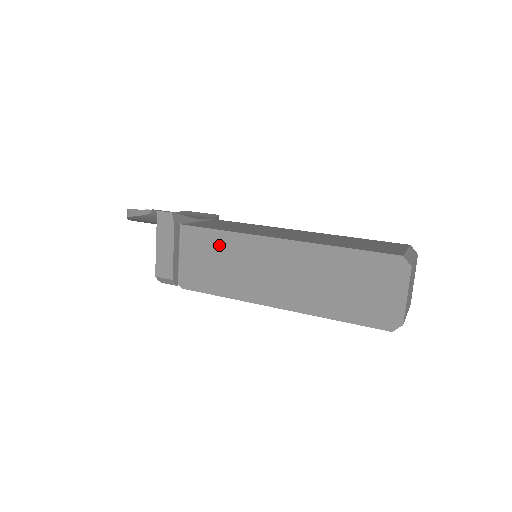
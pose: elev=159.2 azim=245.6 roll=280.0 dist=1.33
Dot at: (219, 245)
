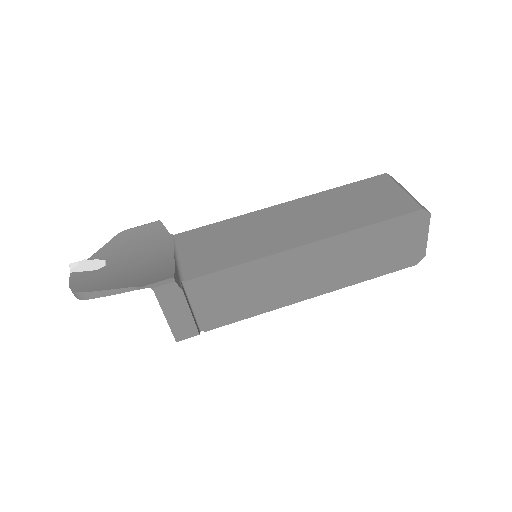
Dot at: (238, 279)
